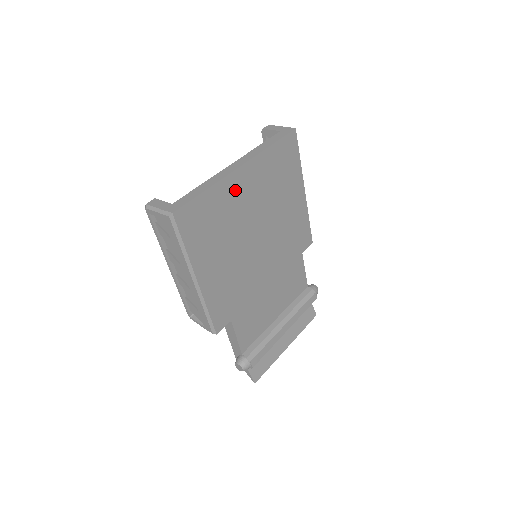
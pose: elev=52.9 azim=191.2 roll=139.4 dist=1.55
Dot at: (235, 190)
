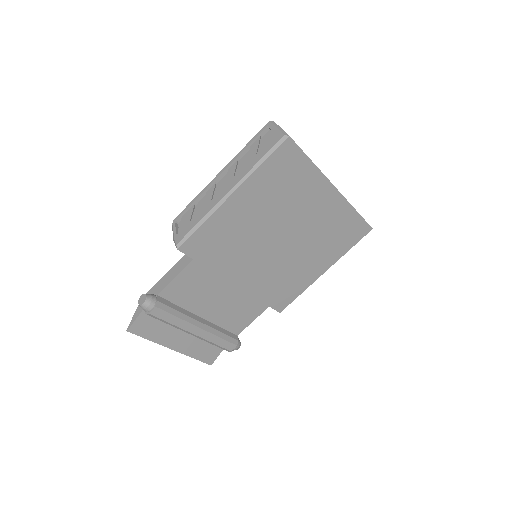
Dot at: (316, 193)
